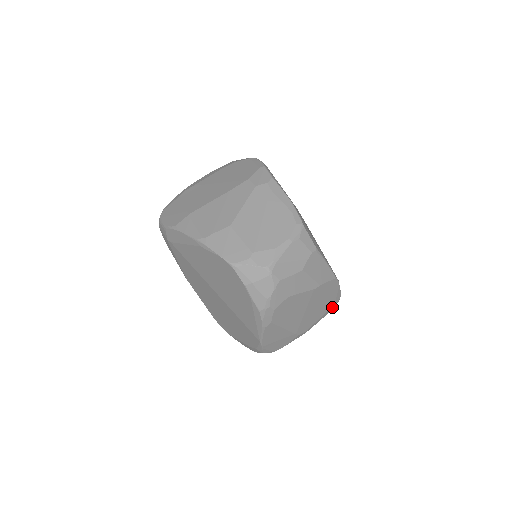
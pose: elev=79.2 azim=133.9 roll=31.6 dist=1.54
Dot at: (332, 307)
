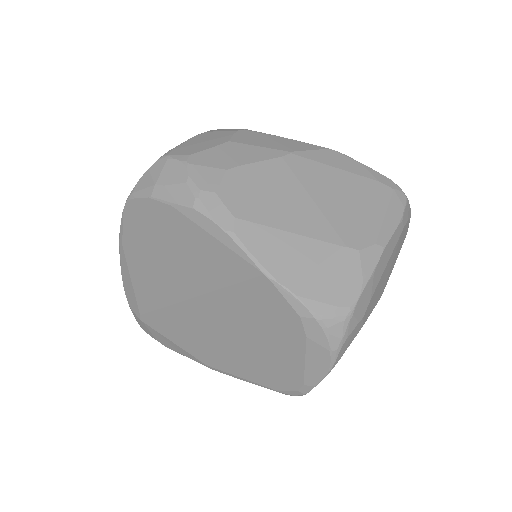
Dot at: (395, 200)
